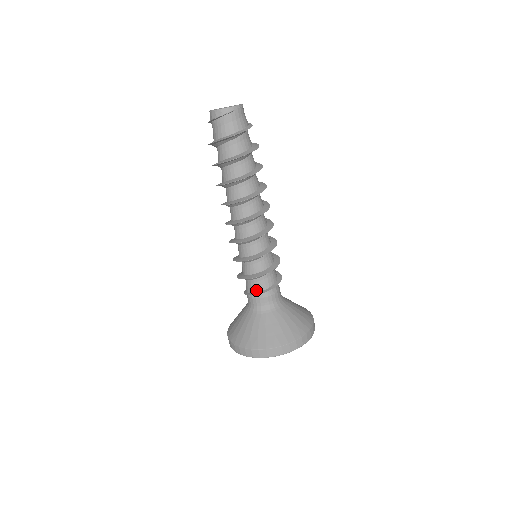
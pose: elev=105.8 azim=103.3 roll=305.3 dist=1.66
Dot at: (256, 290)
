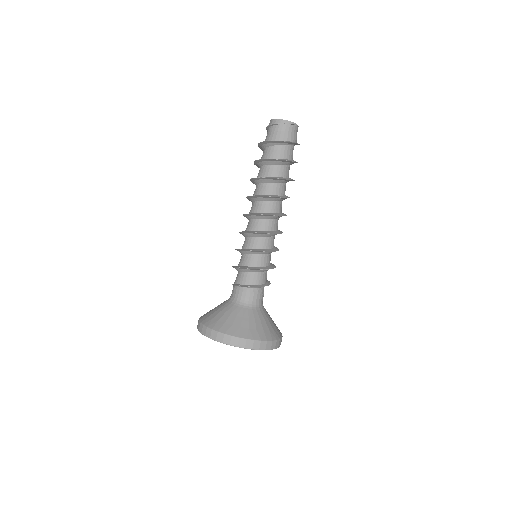
Dot at: (240, 282)
